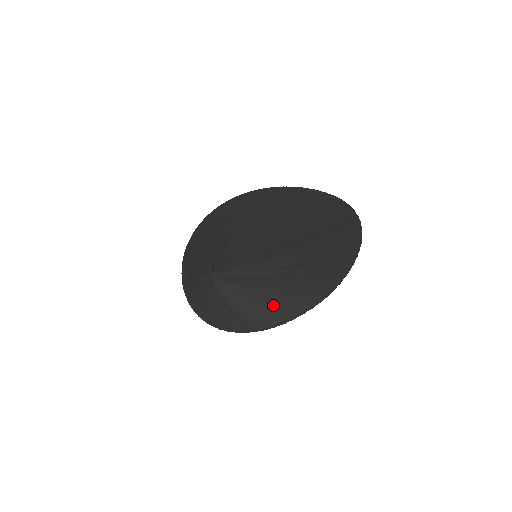
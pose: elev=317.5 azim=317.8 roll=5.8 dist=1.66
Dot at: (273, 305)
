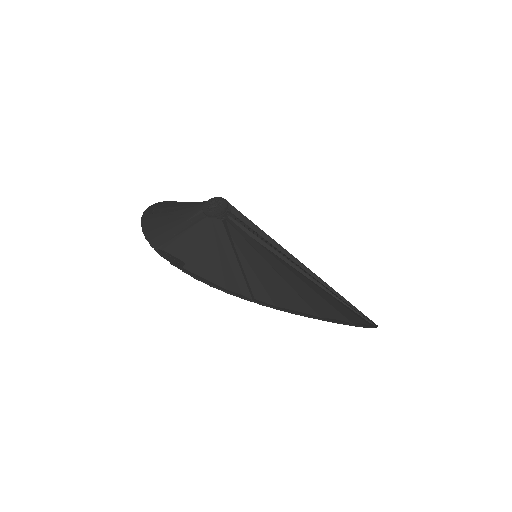
Dot at: (297, 288)
